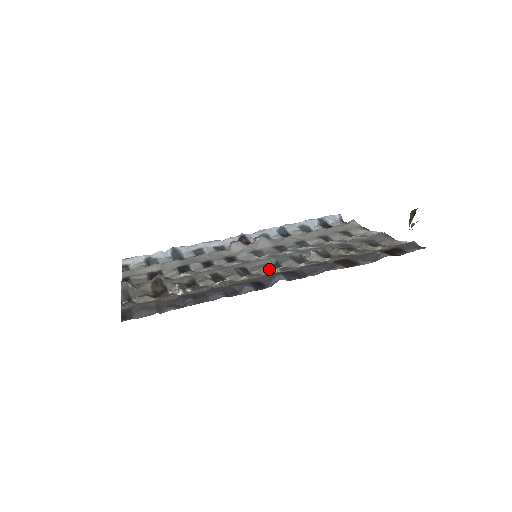
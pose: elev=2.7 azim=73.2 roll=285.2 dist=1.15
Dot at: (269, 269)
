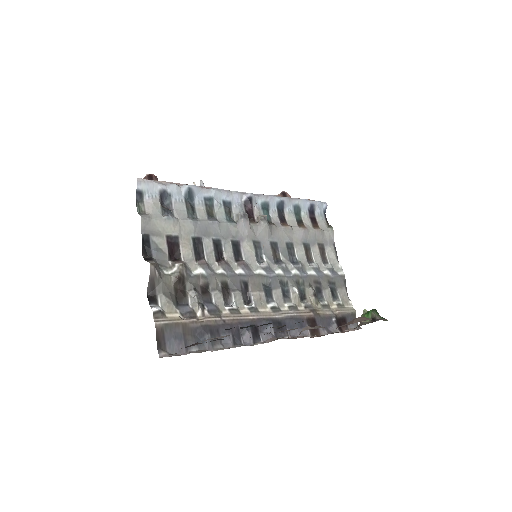
Dot at: (264, 301)
